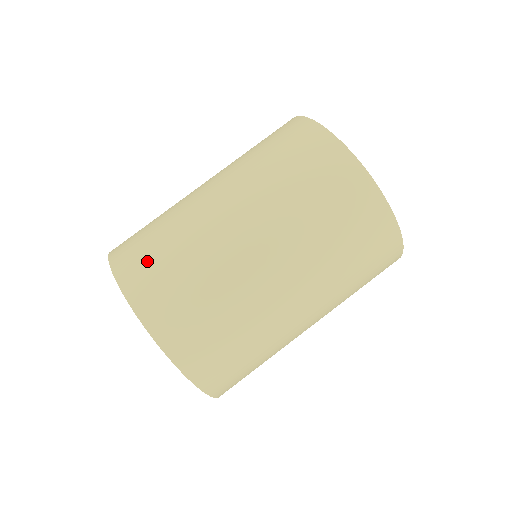
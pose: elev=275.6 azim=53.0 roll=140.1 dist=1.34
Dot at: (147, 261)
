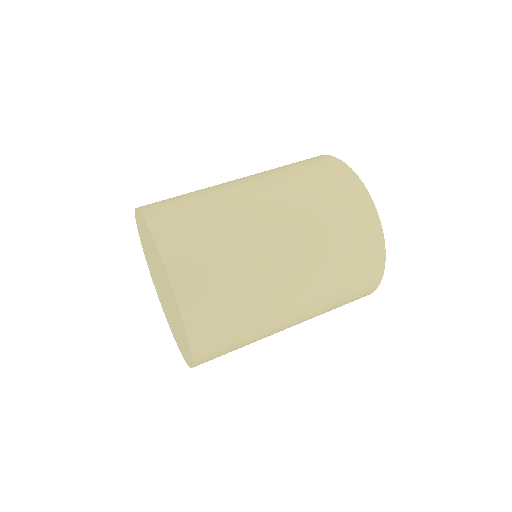
Dot at: (167, 200)
